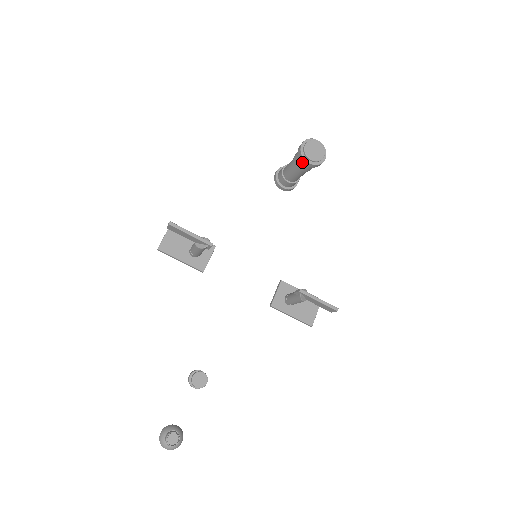
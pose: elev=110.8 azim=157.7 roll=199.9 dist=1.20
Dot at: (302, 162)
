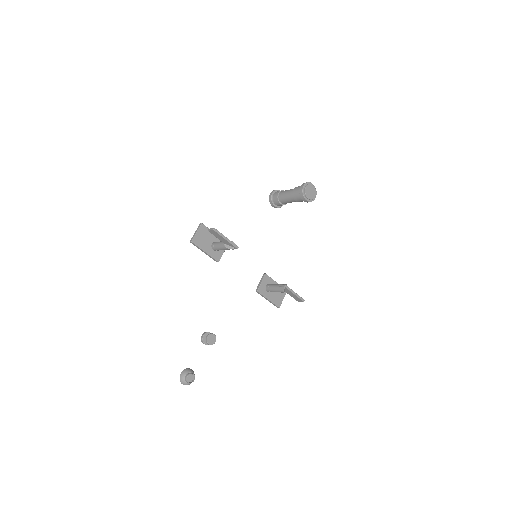
Dot at: (301, 198)
